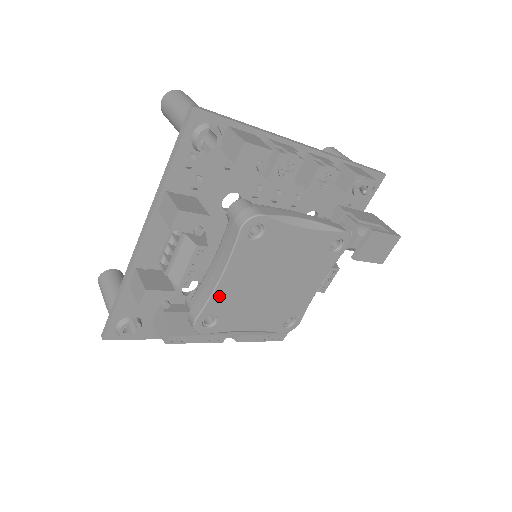
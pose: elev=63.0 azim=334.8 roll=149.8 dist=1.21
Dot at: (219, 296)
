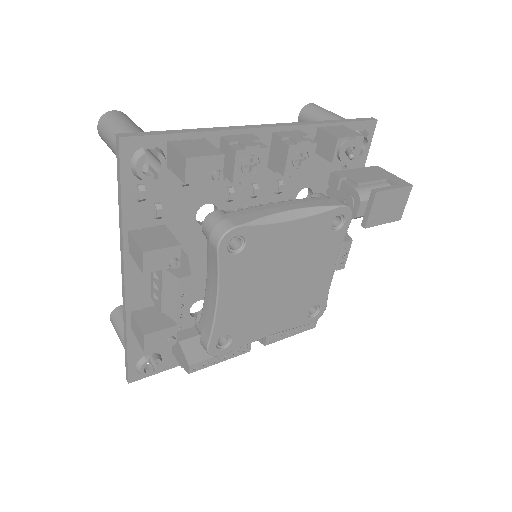
Dot at: (223, 317)
